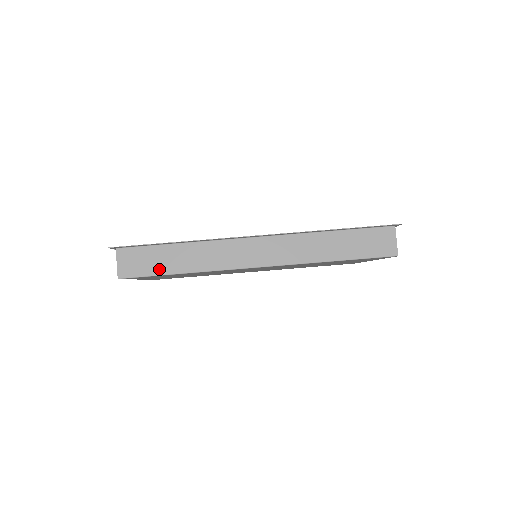
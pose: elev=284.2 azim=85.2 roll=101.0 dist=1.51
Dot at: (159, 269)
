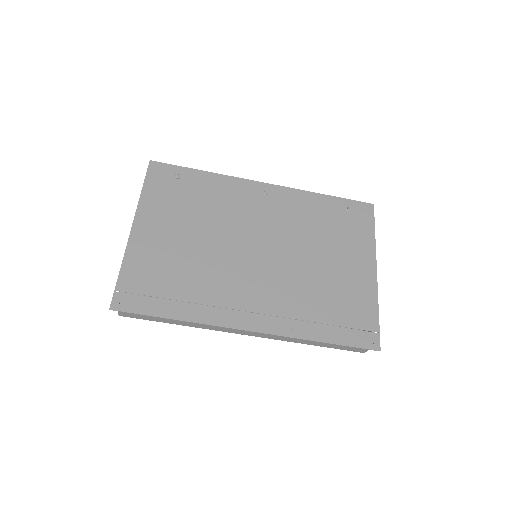
Dot at: (157, 320)
